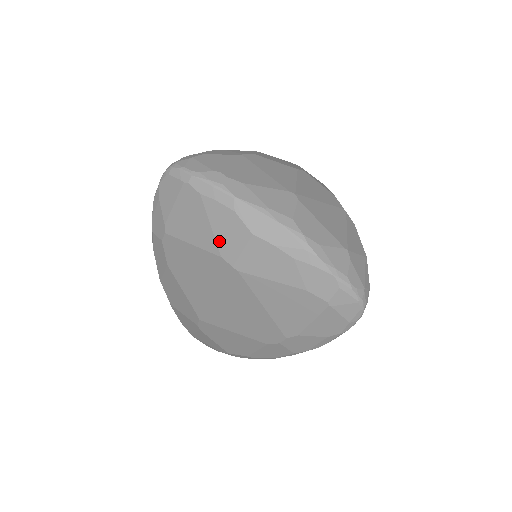
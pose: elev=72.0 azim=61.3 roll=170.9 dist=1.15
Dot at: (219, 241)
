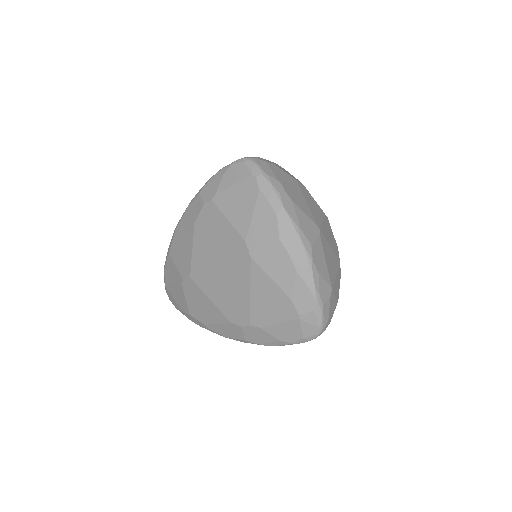
Dot at: (251, 229)
